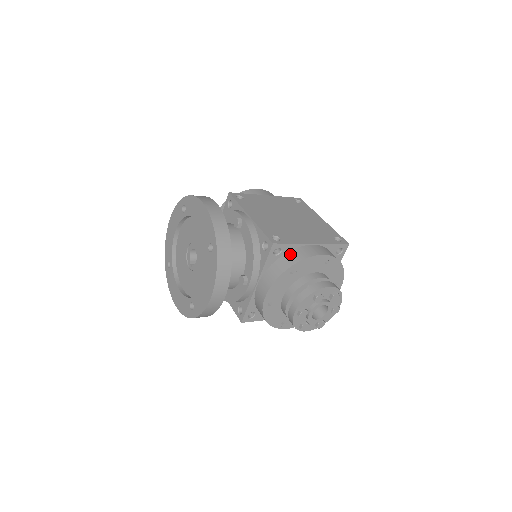
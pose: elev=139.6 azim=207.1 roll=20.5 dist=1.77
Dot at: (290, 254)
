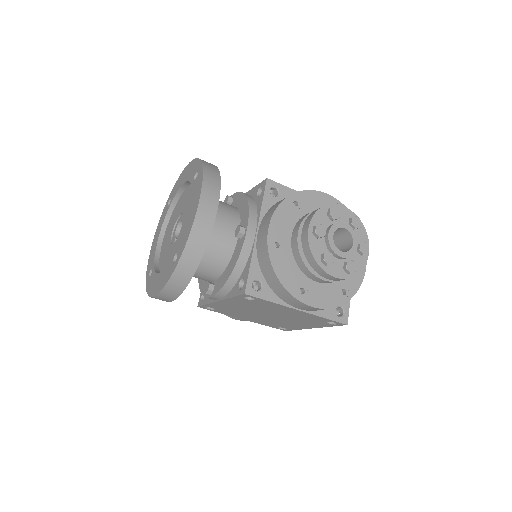
Dot at: occluded
